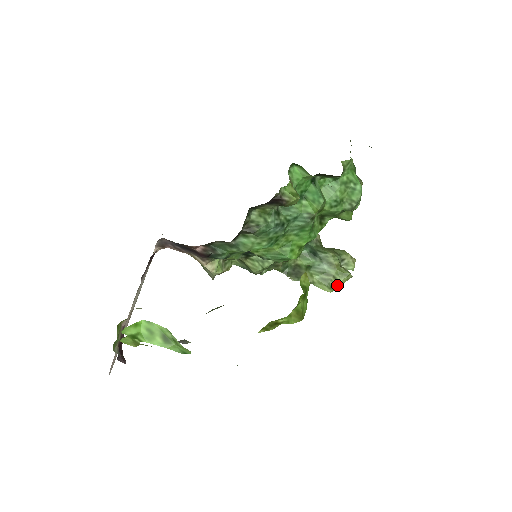
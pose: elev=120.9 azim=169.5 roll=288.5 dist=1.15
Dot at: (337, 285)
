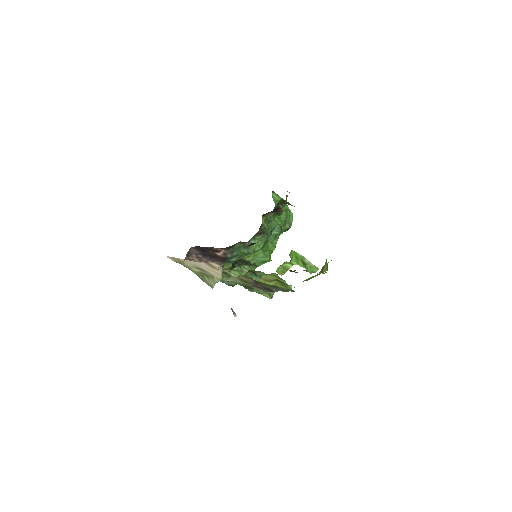
Dot at: (273, 294)
